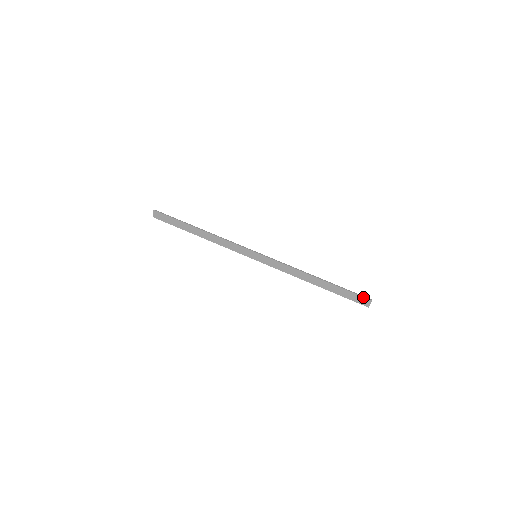
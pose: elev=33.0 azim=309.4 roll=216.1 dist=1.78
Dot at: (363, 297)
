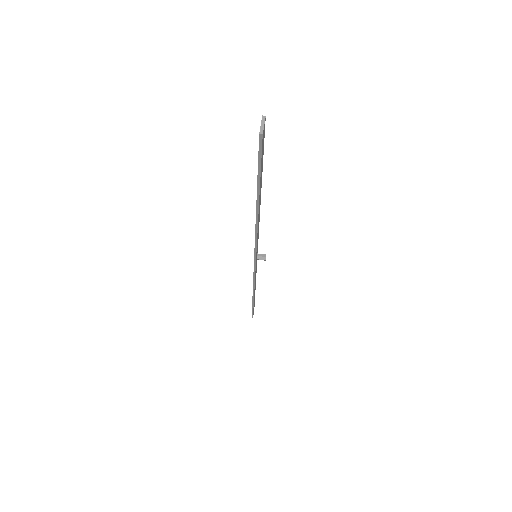
Dot at: occluded
